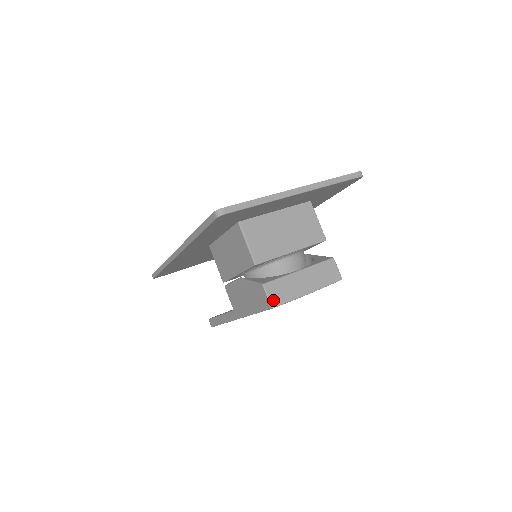
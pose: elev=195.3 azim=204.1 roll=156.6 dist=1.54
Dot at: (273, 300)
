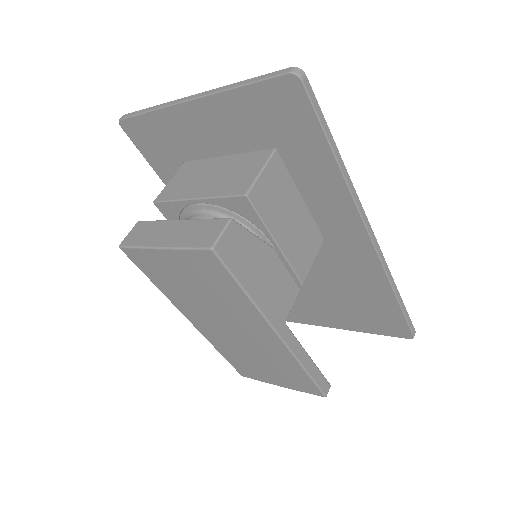
Dot at: (127, 239)
